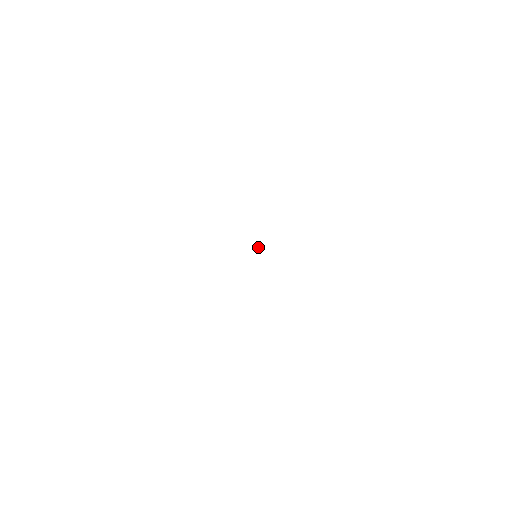
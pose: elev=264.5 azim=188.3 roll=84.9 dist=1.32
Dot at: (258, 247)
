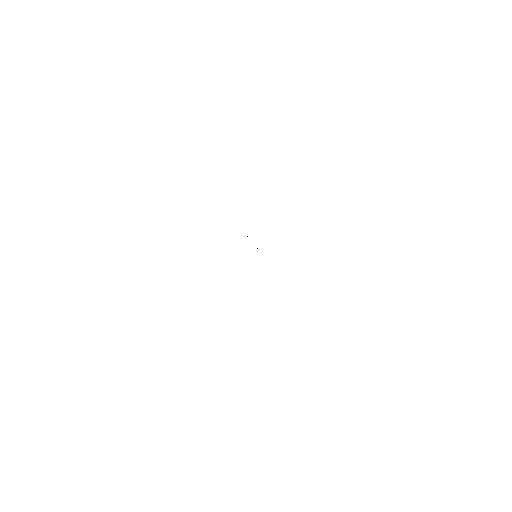
Dot at: occluded
